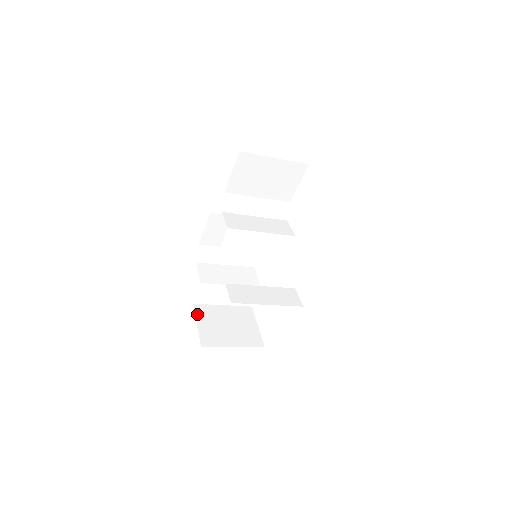
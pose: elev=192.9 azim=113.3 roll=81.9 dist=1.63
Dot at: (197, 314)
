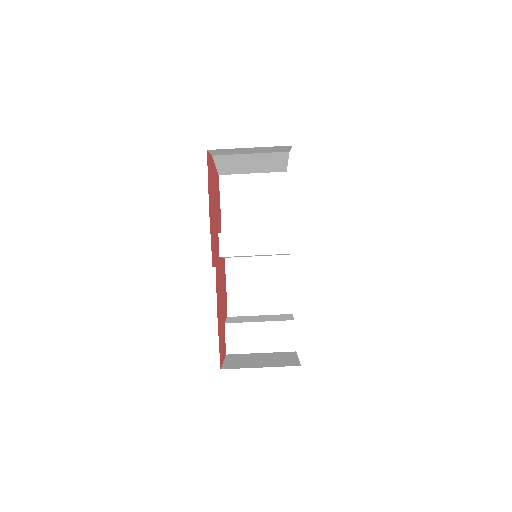
Dot at: (227, 358)
